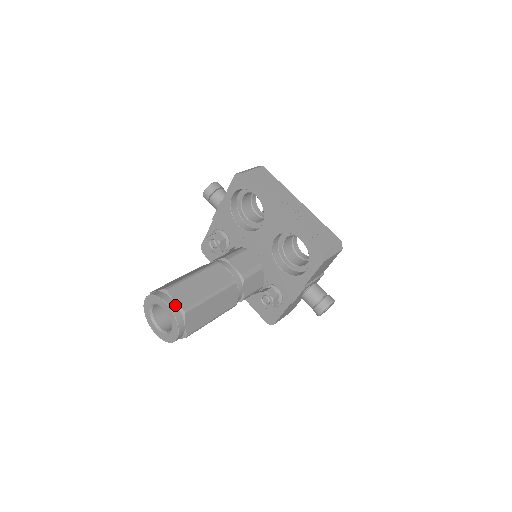
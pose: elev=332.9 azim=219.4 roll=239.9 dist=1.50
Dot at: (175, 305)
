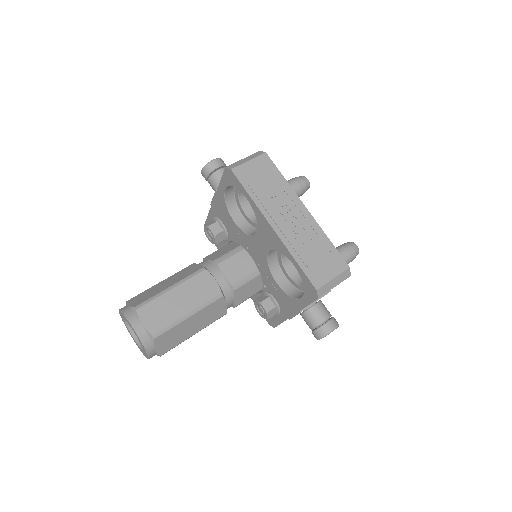
Dot at: (143, 329)
